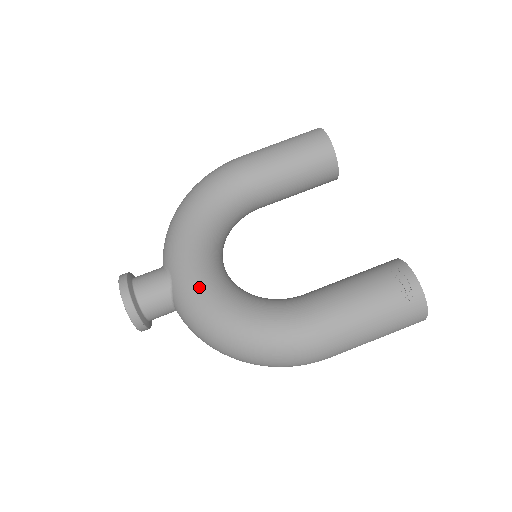
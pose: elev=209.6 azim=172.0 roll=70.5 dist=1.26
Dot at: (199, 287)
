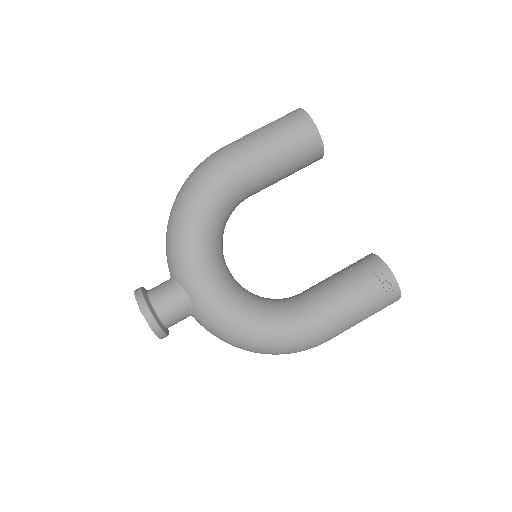
Dot at: (220, 307)
